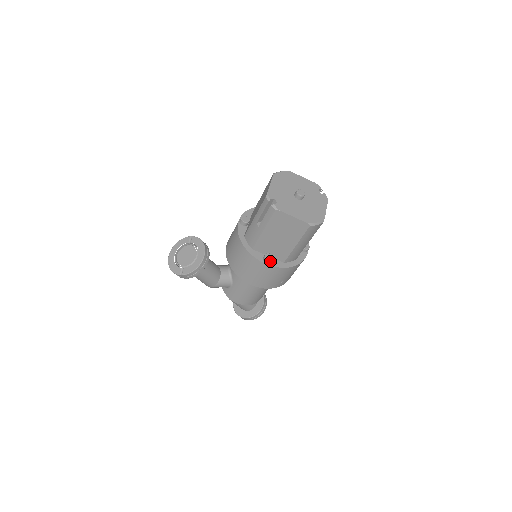
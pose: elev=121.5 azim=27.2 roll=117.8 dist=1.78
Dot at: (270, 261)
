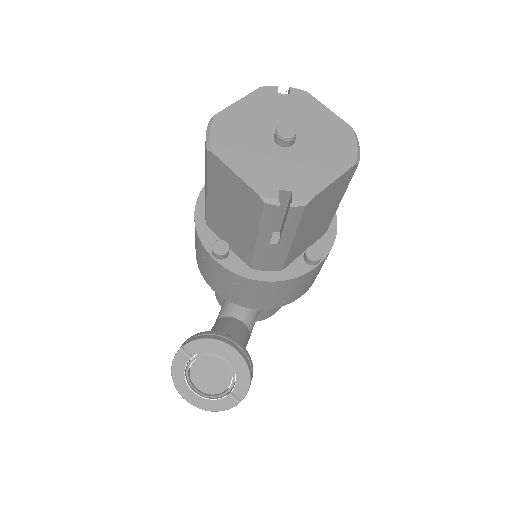
Dot at: (321, 256)
